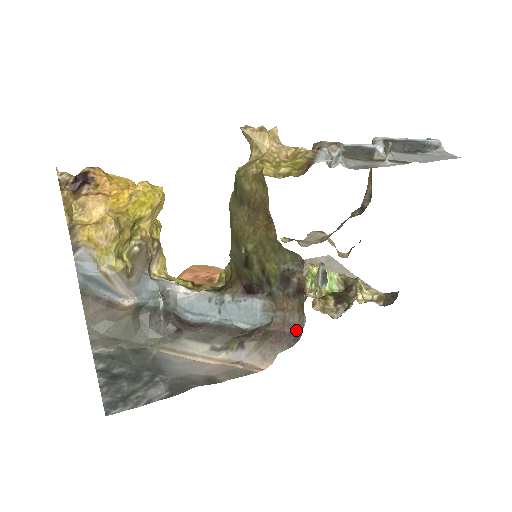
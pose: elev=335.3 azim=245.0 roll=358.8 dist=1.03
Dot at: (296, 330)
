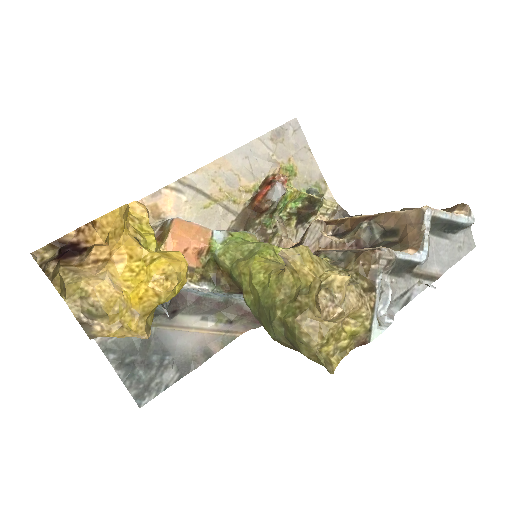
Dot at: occluded
